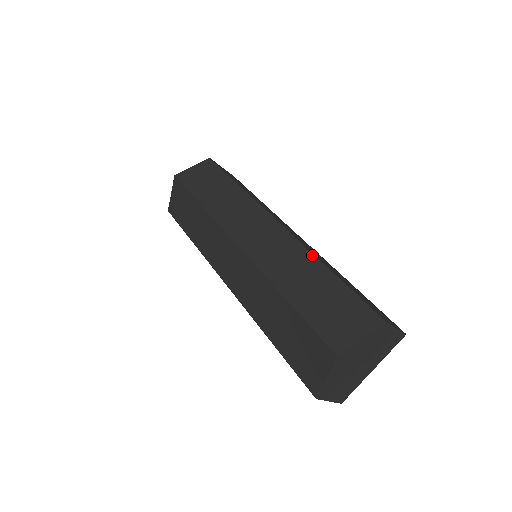
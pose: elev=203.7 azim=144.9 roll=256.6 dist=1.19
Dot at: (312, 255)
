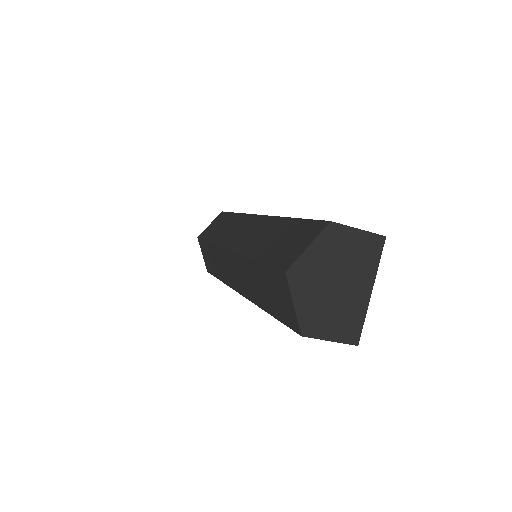
Dot at: (279, 218)
